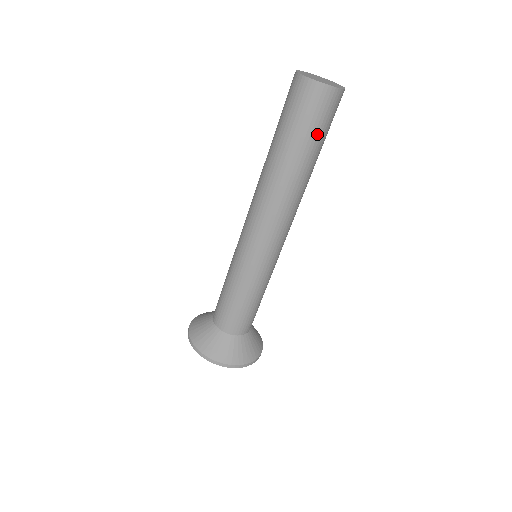
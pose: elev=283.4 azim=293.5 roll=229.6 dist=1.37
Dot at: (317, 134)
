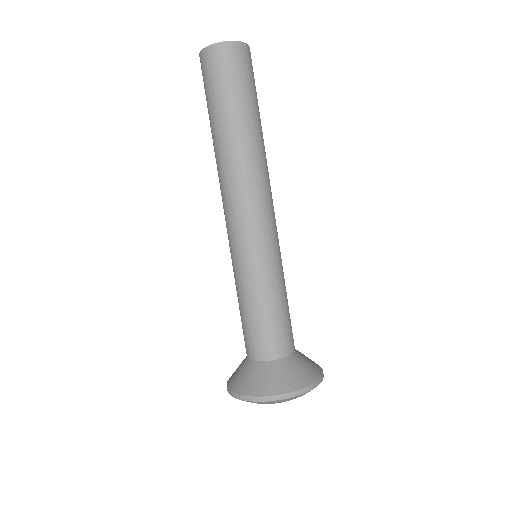
Dot at: (255, 92)
